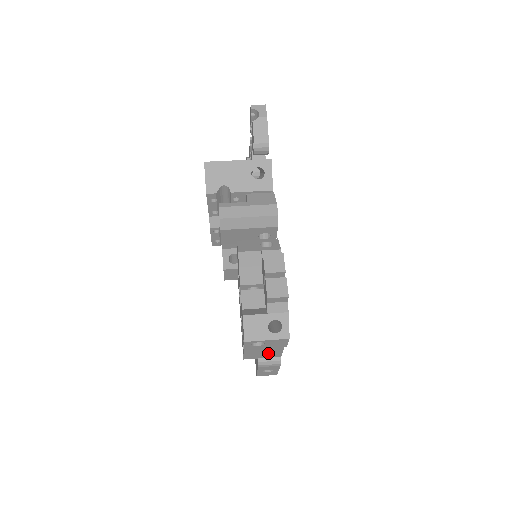
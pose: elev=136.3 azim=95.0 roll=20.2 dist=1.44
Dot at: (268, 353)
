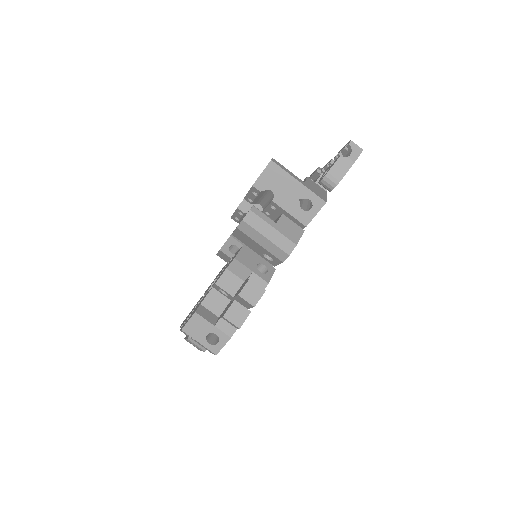
Dot at: occluded
